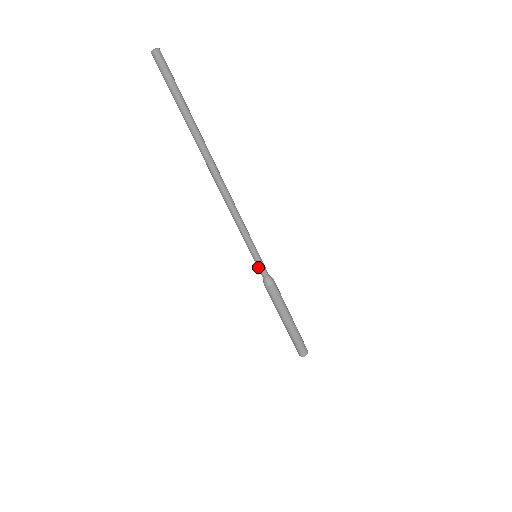
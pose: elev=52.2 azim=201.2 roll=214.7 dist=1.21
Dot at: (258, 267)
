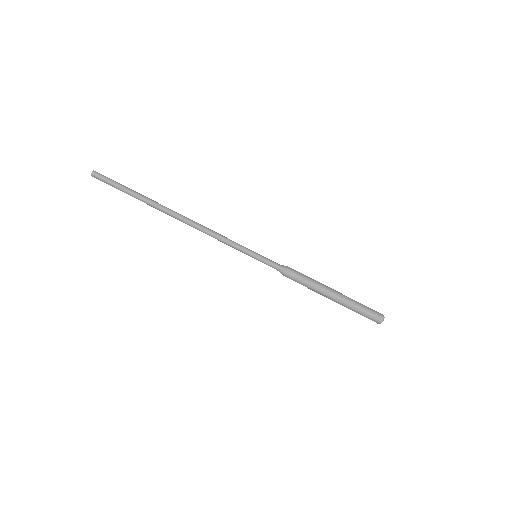
Dot at: (266, 261)
